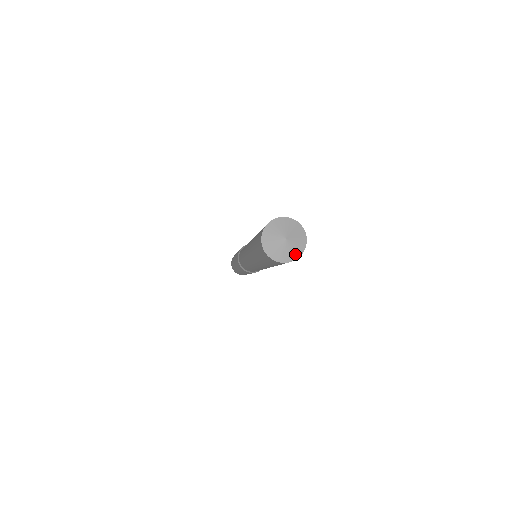
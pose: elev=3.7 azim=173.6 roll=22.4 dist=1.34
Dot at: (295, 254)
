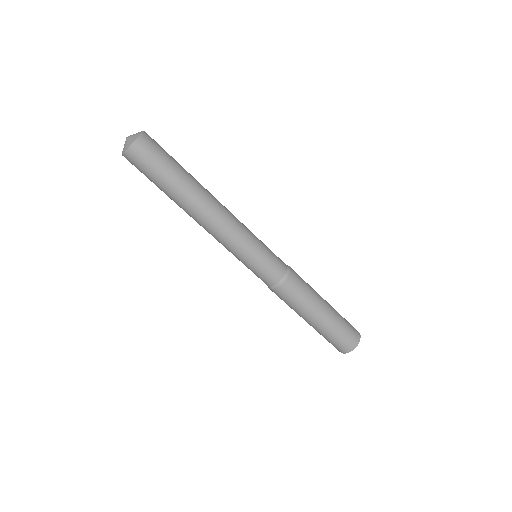
Dot at: (127, 146)
